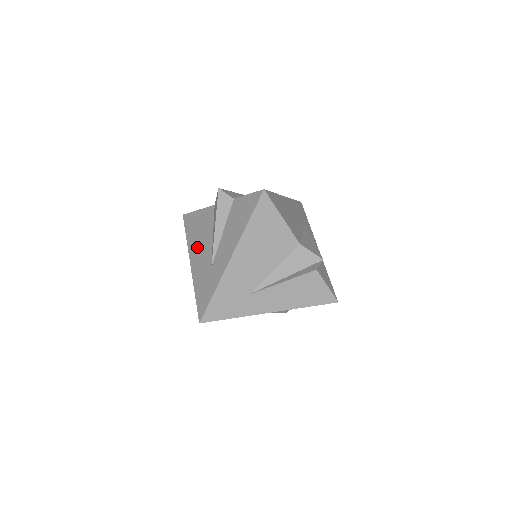
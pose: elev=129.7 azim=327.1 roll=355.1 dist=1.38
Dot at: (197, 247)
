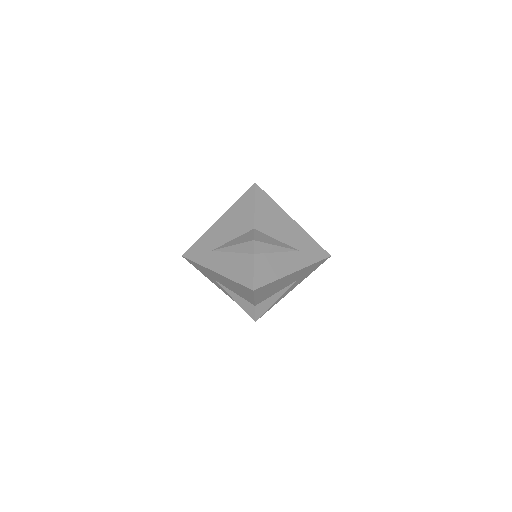
Dot at: occluded
